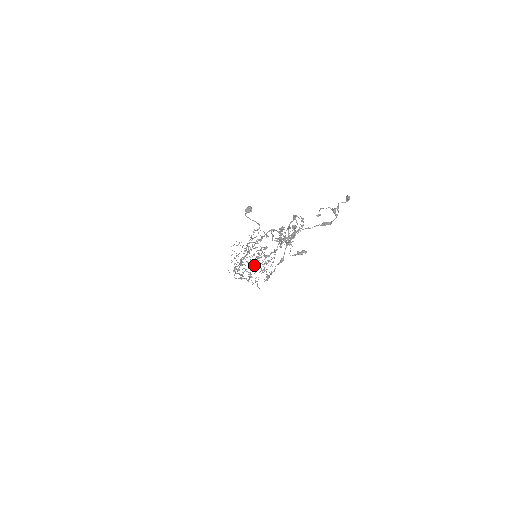
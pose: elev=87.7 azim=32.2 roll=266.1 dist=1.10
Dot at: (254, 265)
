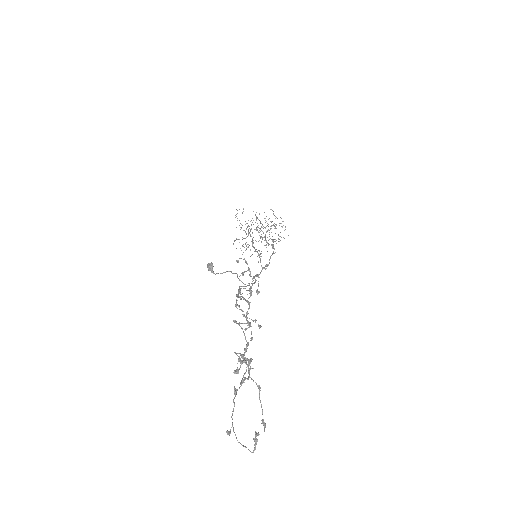
Dot at: (265, 235)
